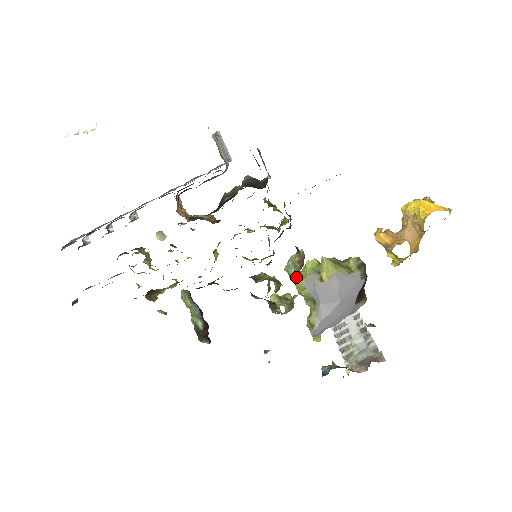
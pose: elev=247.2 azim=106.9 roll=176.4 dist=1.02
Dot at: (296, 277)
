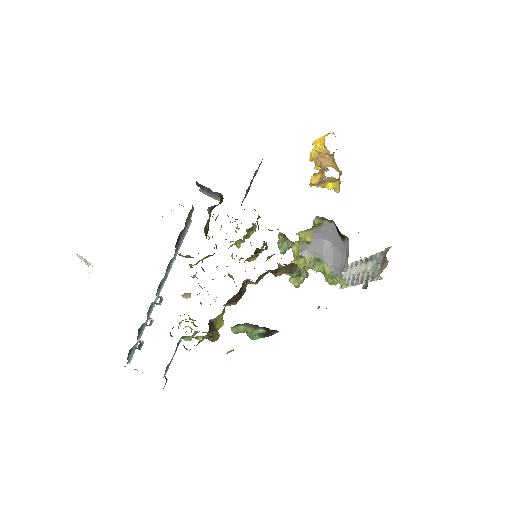
Dot at: (290, 243)
